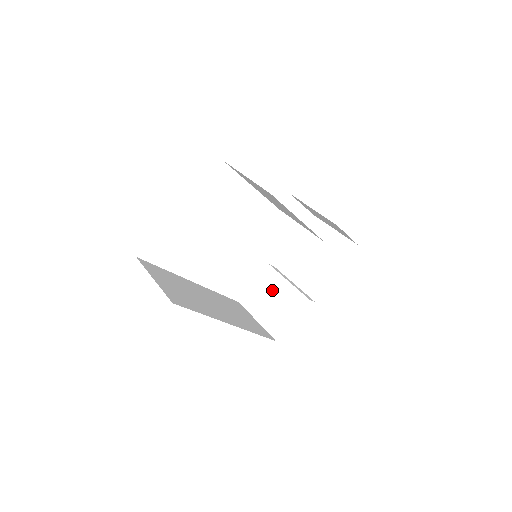
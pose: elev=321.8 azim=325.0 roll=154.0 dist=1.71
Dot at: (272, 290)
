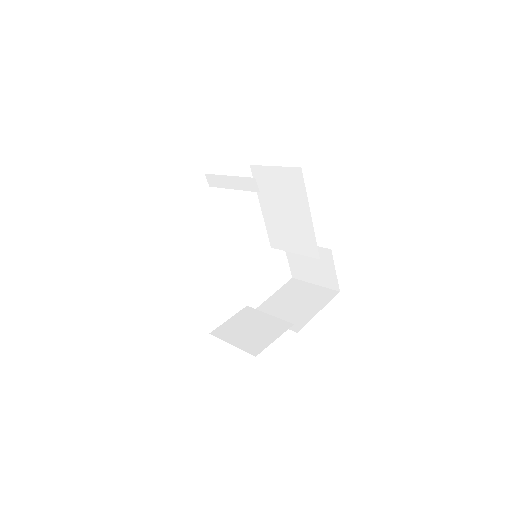
Dot at: (250, 321)
